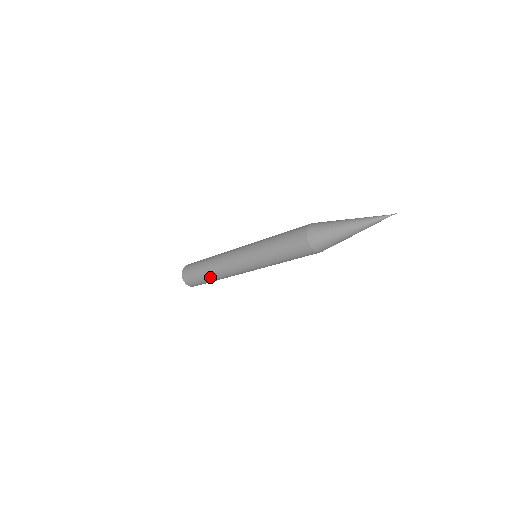
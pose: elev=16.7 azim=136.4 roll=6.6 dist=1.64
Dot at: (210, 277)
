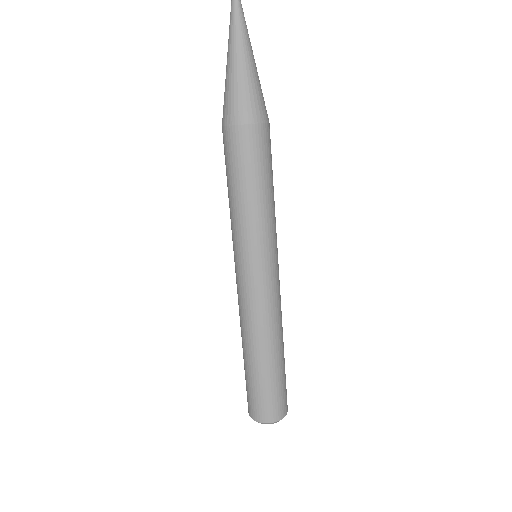
Dot at: (243, 353)
